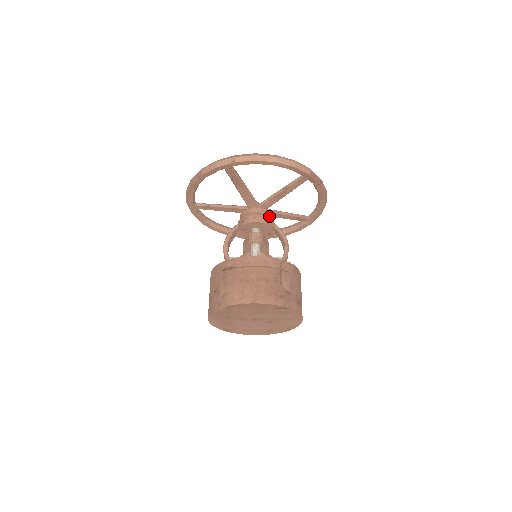
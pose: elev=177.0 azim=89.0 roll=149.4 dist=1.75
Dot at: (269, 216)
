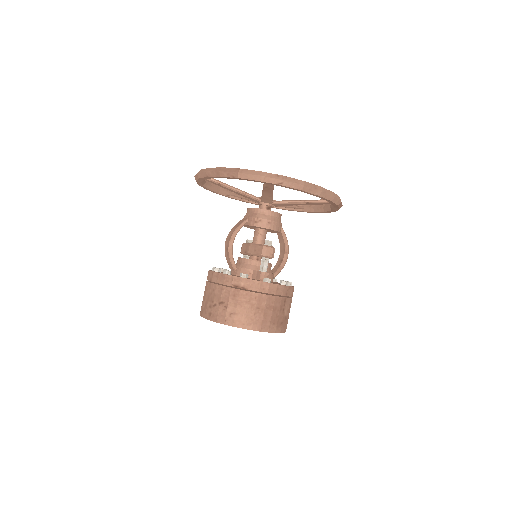
Dot at: (280, 220)
